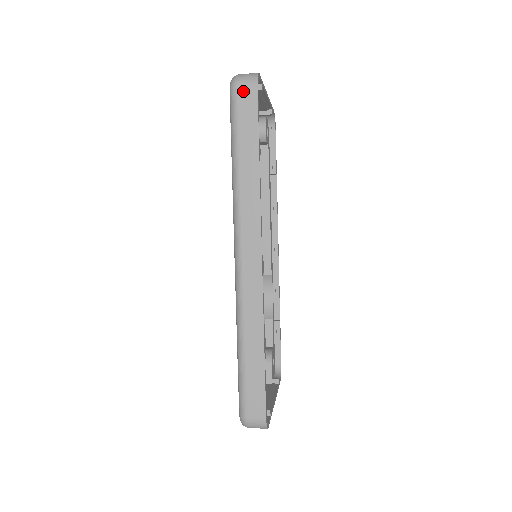
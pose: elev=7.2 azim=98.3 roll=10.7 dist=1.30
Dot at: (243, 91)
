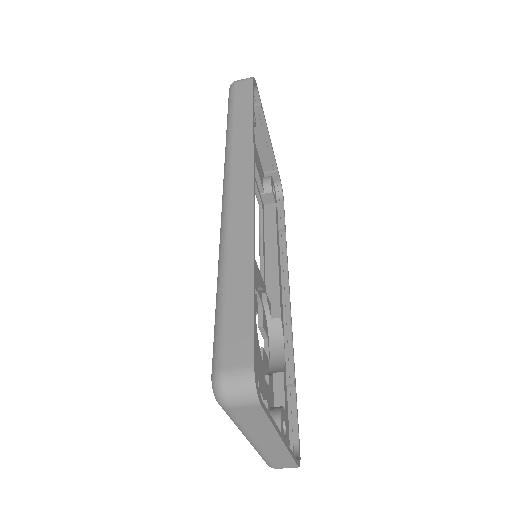
Dot at: (240, 83)
